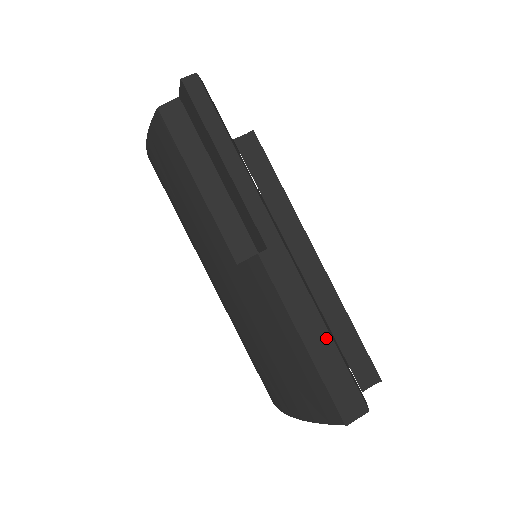
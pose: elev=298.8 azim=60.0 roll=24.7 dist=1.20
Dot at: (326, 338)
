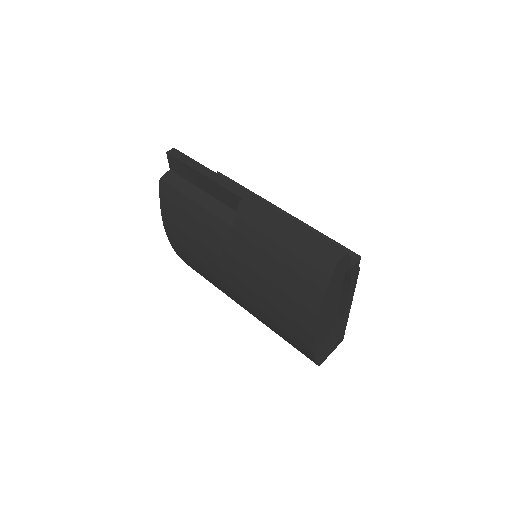
Dot at: (299, 226)
